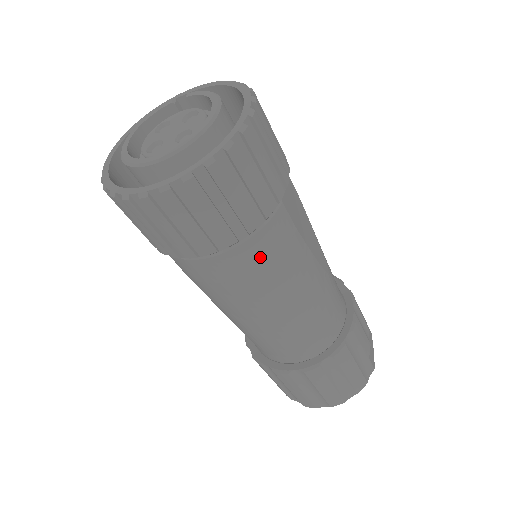
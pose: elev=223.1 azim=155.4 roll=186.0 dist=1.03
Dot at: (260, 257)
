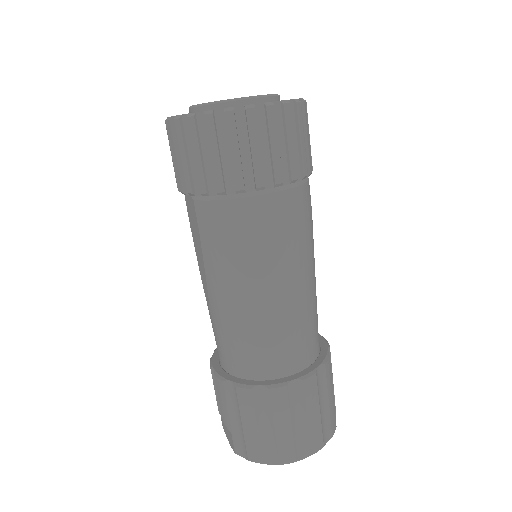
Dot at: (301, 209)
